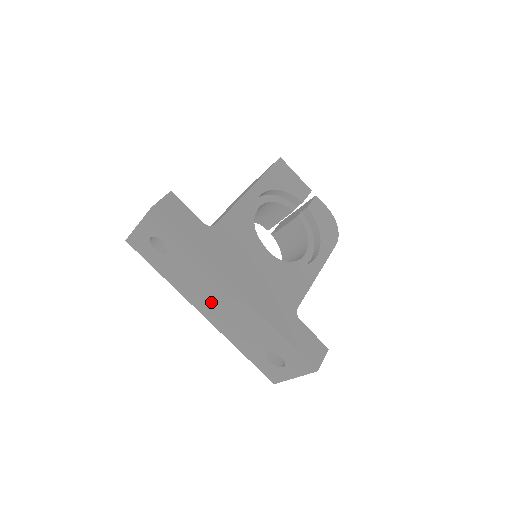
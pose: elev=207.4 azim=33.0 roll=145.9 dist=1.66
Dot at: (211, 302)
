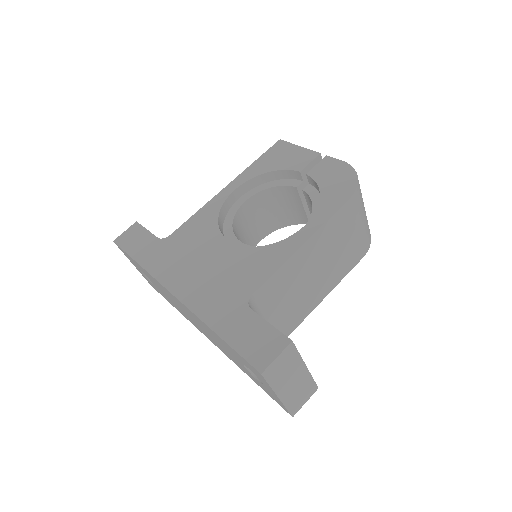
Dot at: occluded
